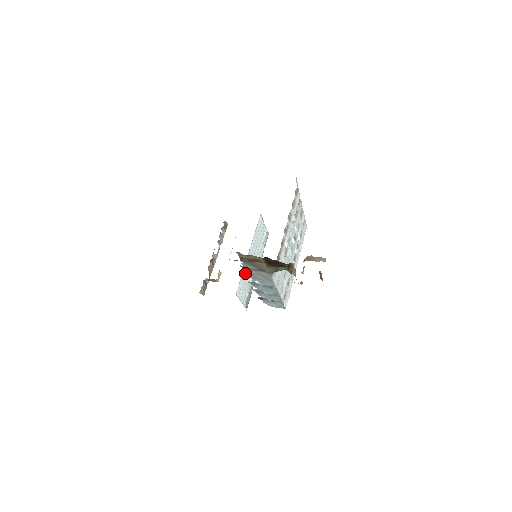
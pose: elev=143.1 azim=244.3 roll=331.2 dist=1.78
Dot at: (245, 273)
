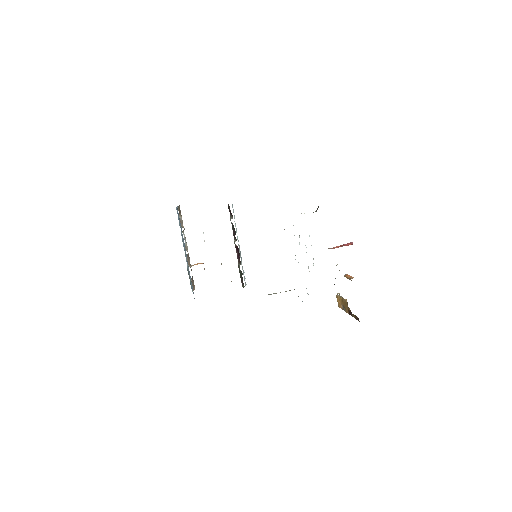
Dot at: occluded
